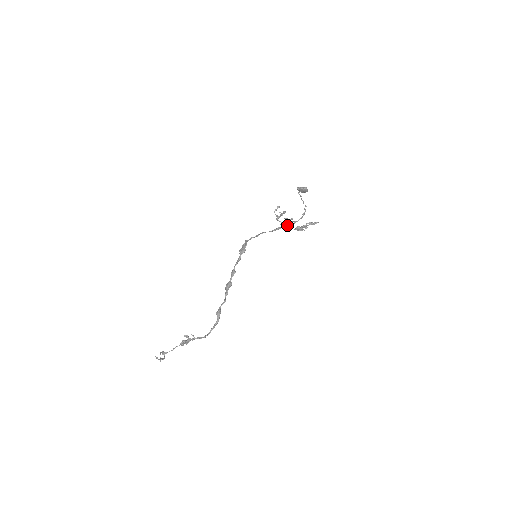
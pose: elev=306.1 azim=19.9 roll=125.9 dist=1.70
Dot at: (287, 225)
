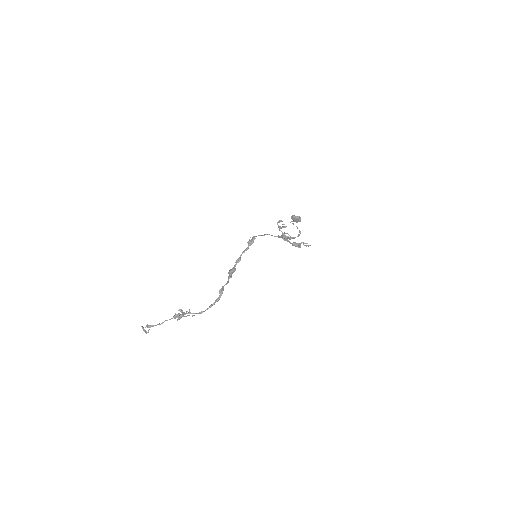
Dot at: (287, 237)
